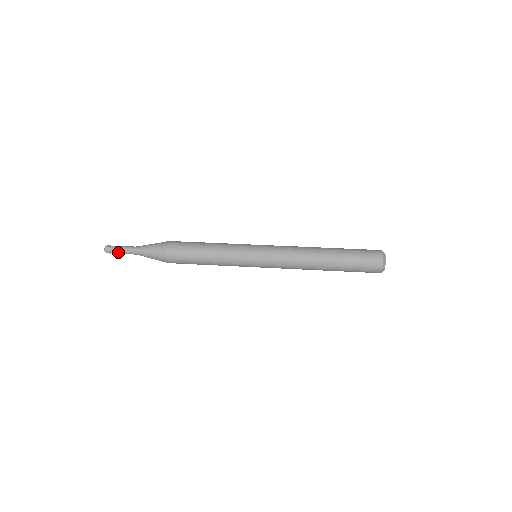
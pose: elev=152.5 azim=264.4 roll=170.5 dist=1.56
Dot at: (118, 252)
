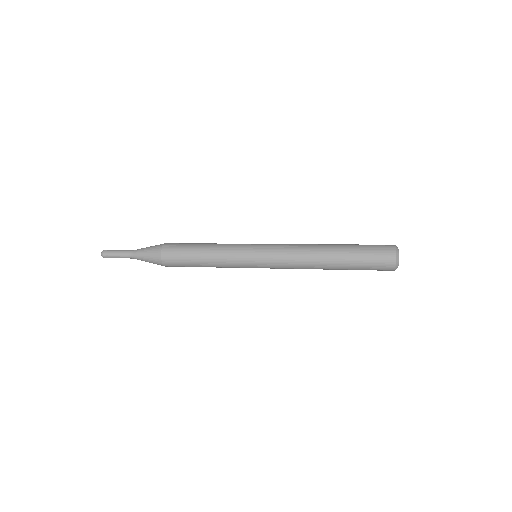
Dot at: (115, 257)
